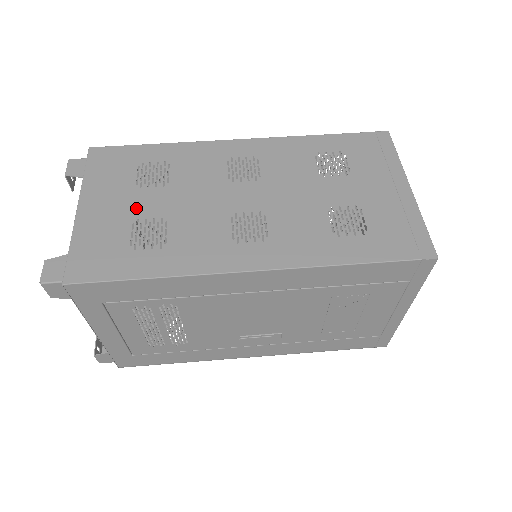
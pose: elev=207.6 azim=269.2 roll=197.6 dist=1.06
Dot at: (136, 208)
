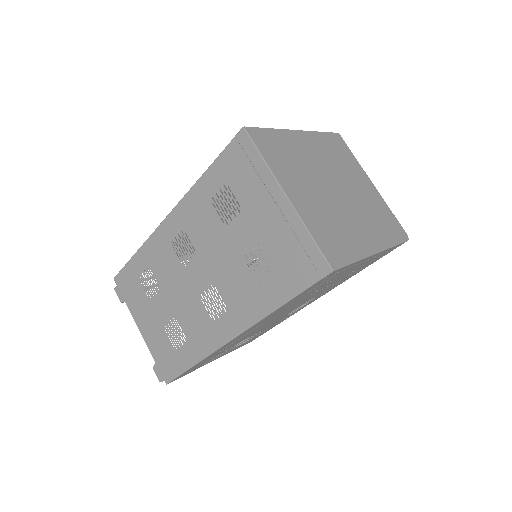
Dot at: (159, 317)
